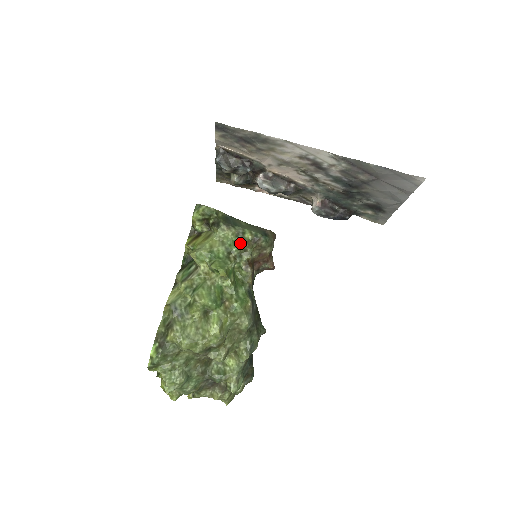
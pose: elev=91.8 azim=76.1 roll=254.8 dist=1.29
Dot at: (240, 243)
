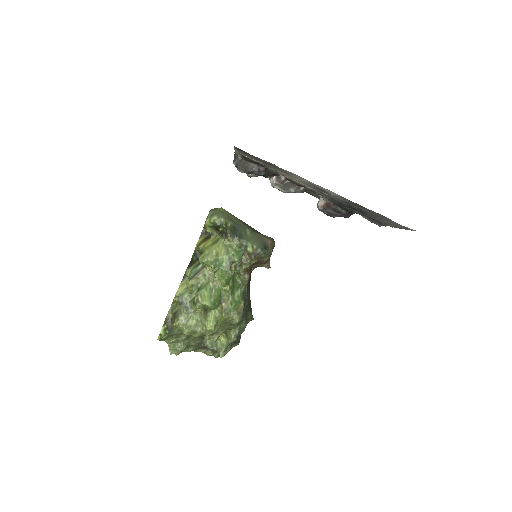
Dot at: (242, 254)
